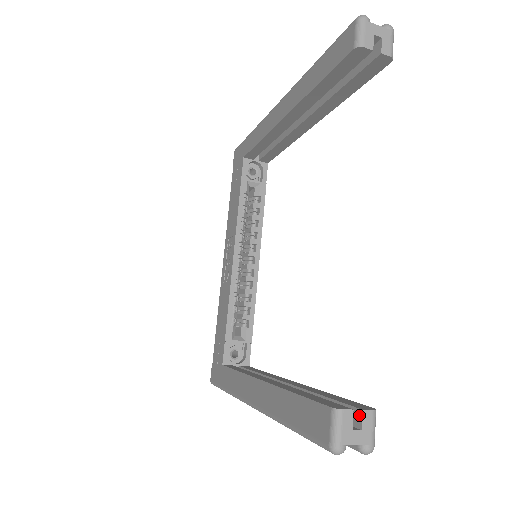
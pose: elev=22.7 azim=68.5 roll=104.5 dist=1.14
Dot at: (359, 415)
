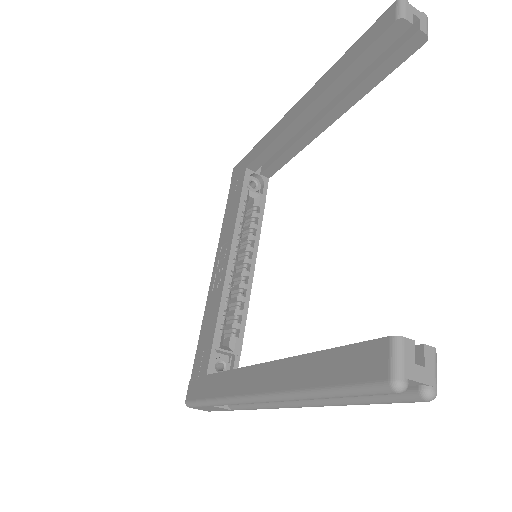
Dot at: (419, 352)
